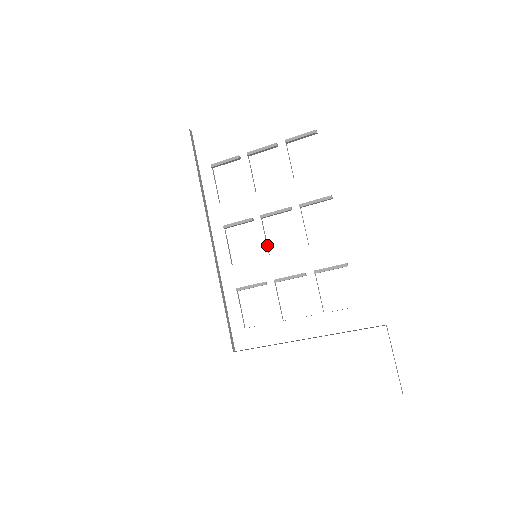
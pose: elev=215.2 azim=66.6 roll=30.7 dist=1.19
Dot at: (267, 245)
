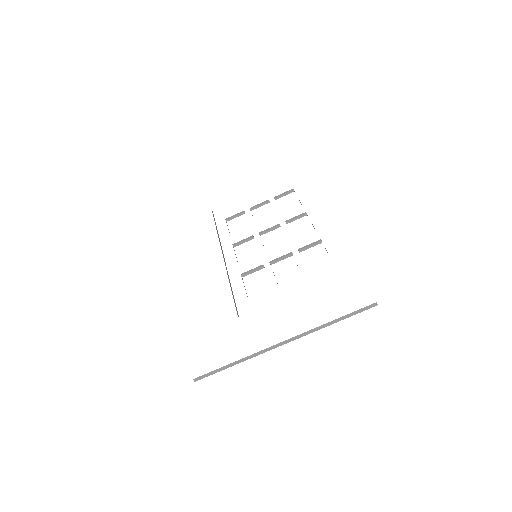
Dot at: occluded
